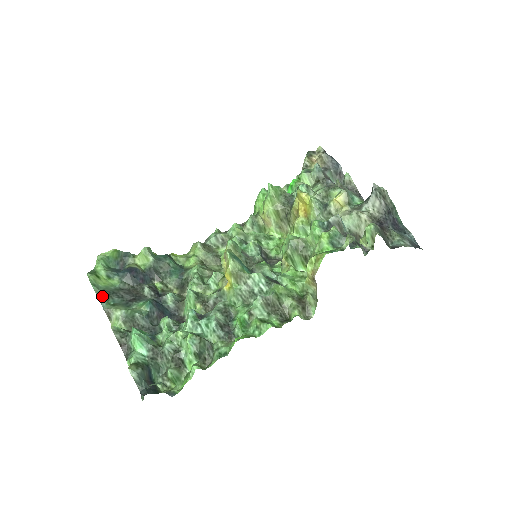
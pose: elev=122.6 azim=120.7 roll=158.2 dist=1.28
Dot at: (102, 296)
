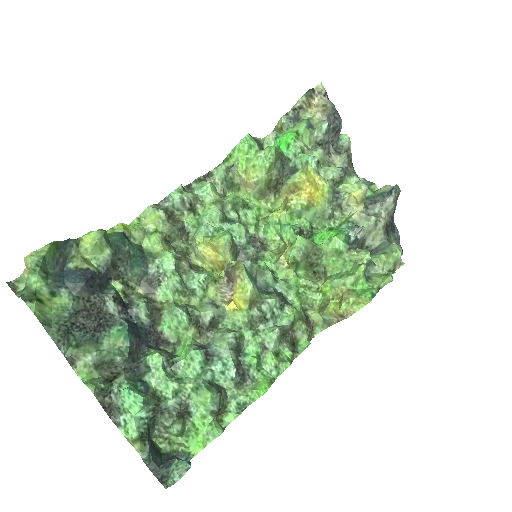
Dot at: (60, 338)
